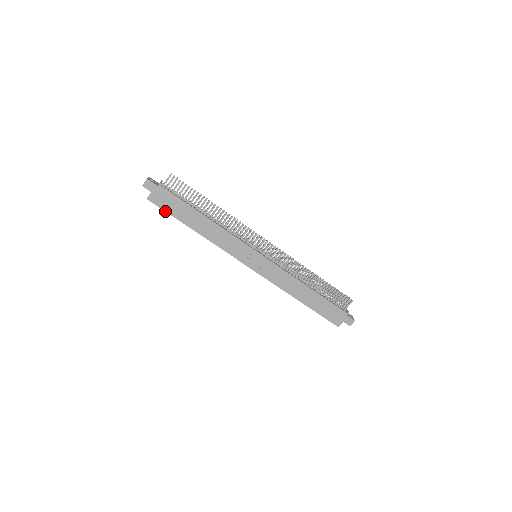
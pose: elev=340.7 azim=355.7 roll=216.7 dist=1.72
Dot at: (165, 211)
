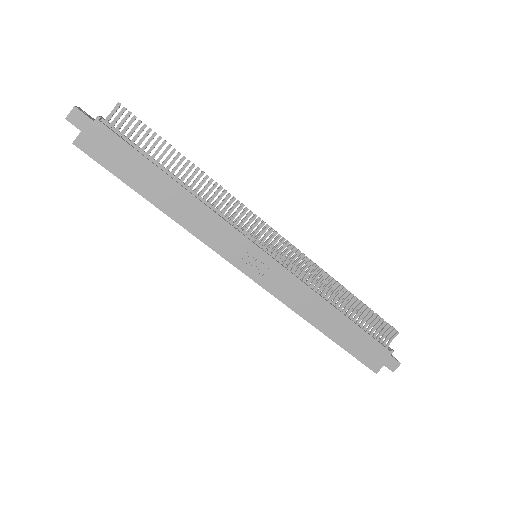
Dot at: (105, 168)
